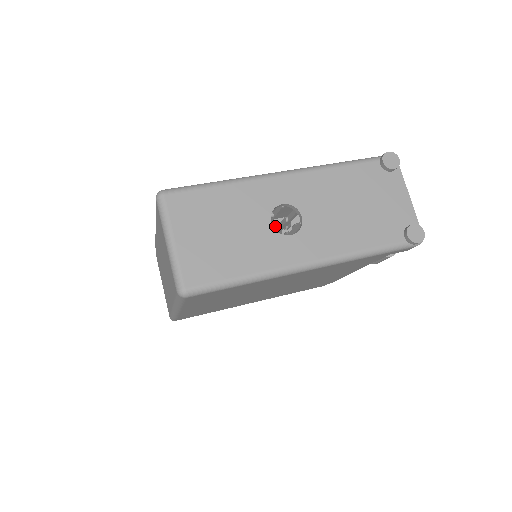
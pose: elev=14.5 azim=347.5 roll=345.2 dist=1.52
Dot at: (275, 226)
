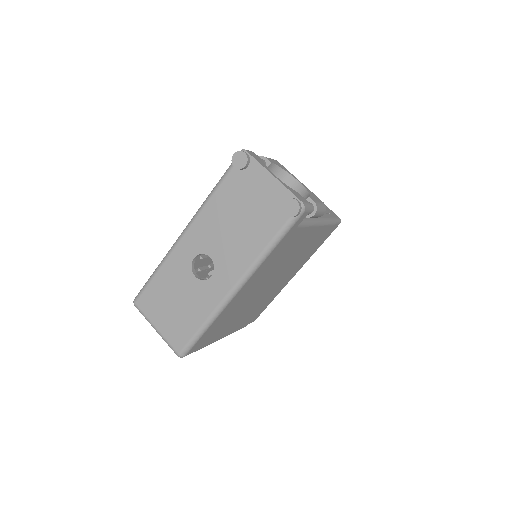
Dot at: occluded
